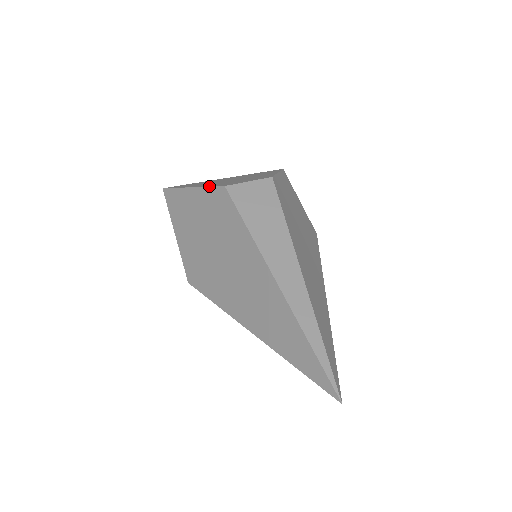
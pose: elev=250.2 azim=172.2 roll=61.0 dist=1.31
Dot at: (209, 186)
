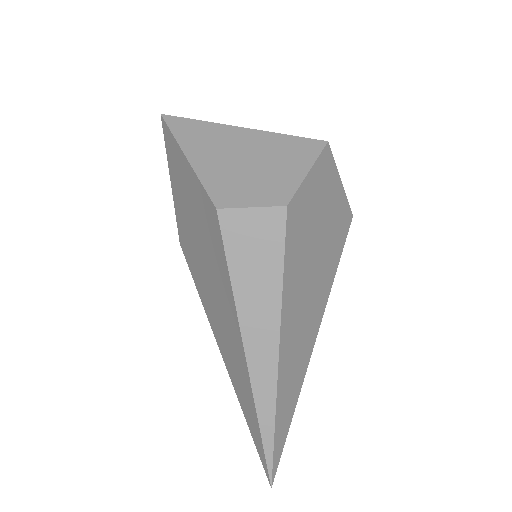
Dot at: (202, 184)
